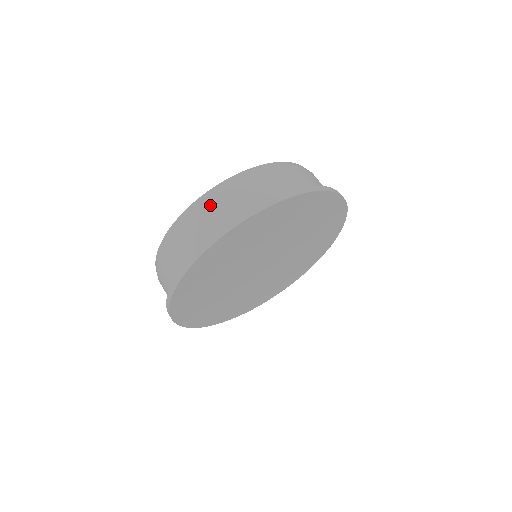
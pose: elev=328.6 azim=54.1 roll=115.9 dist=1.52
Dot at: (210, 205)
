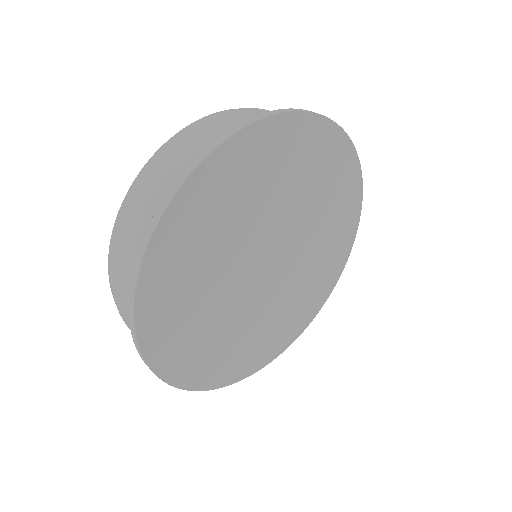
Dot at: (174, 149)
